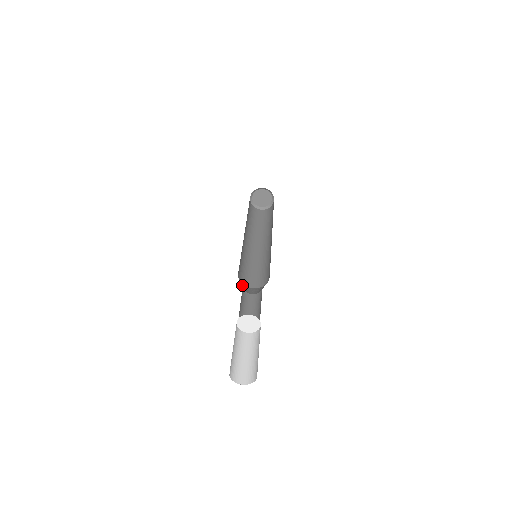
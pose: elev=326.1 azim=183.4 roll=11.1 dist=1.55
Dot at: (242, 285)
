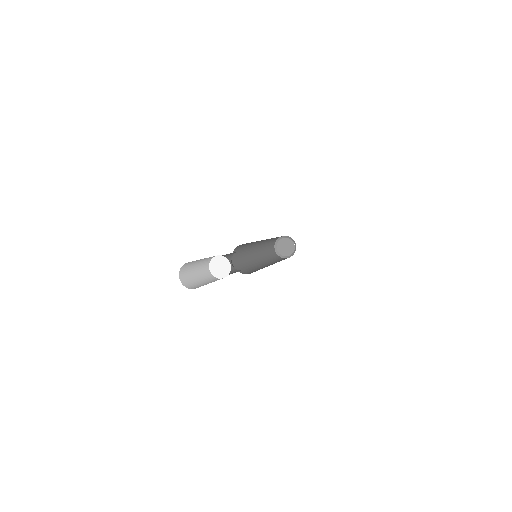
Dot at: occluded
